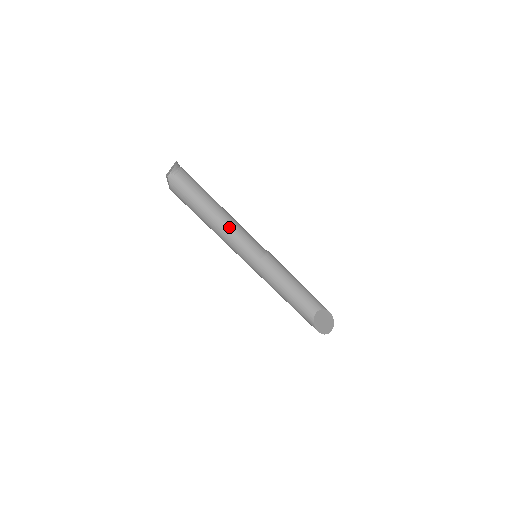
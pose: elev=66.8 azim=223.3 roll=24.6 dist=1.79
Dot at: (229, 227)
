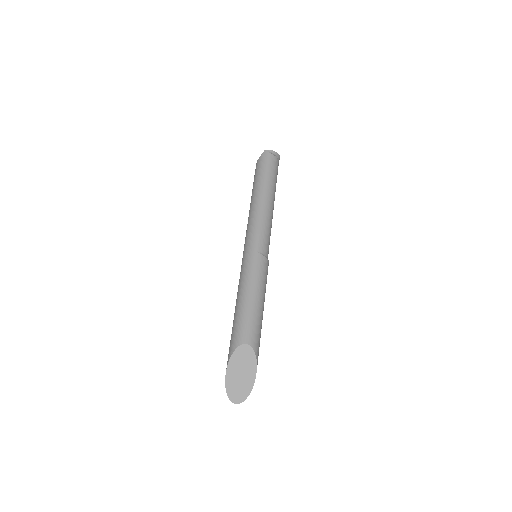
Dot at: (263, 210)
